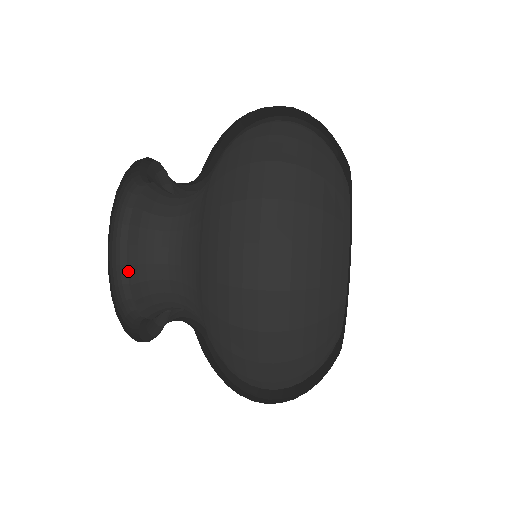
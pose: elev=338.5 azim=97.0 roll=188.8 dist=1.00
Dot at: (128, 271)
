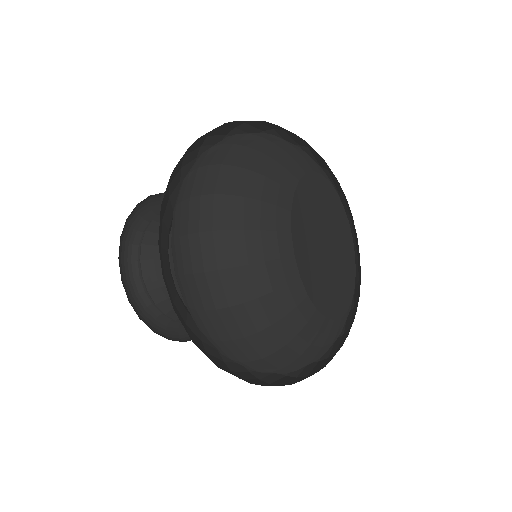
Dot at: (157, 307)
